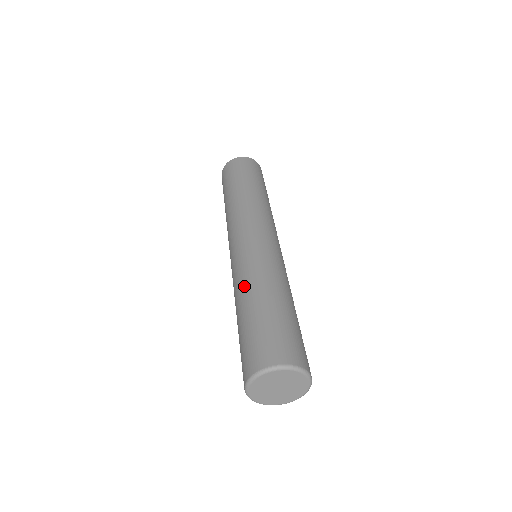
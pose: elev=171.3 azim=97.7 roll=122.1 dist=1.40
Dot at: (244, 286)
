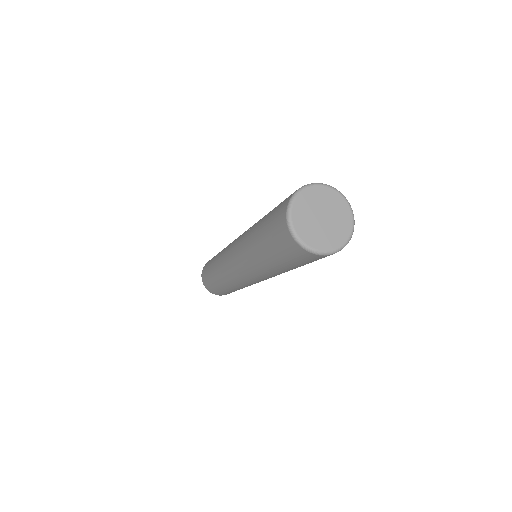
Dot at: (255, 224)
